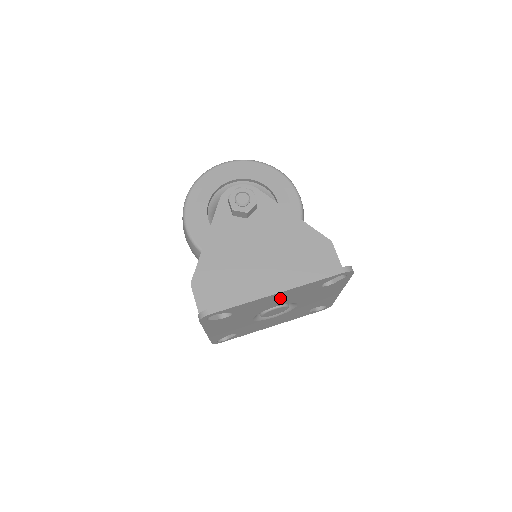
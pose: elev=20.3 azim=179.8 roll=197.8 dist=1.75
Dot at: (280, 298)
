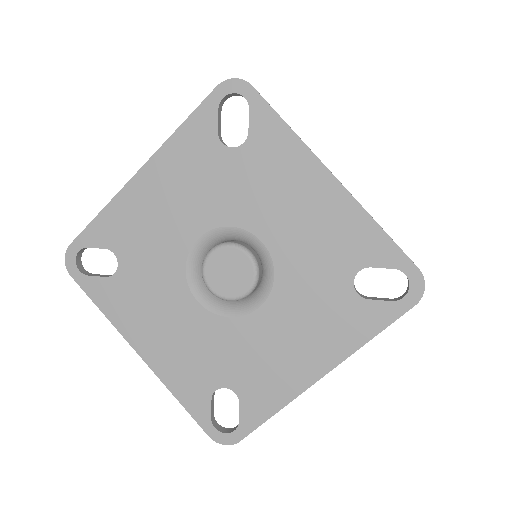
Dot at: (305, 210)
